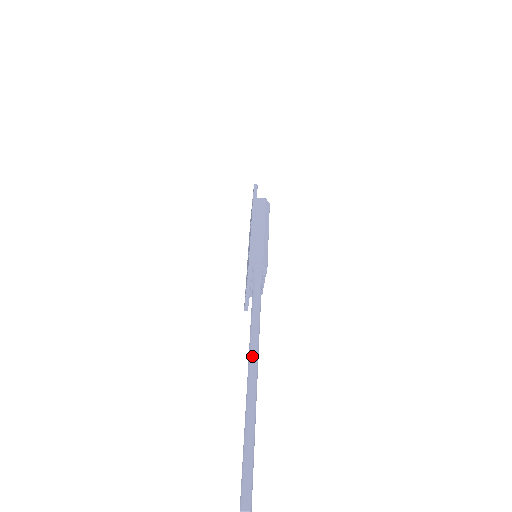
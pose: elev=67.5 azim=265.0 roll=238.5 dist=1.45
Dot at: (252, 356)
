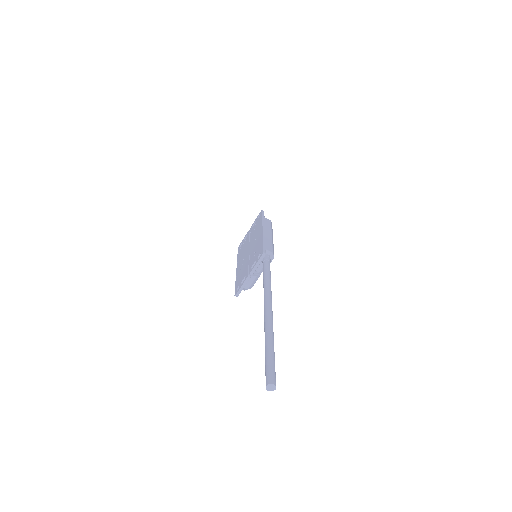
Dot at: (269, 299)
